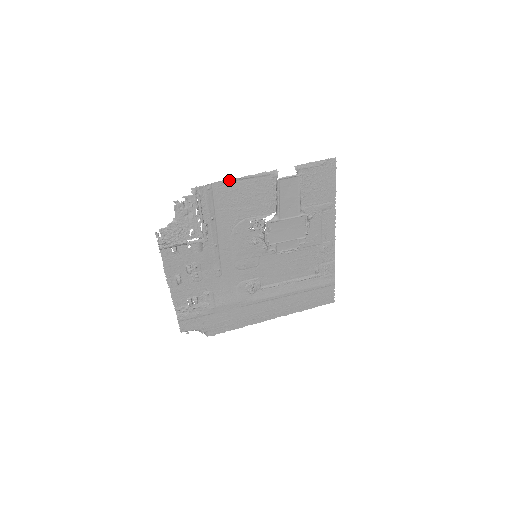
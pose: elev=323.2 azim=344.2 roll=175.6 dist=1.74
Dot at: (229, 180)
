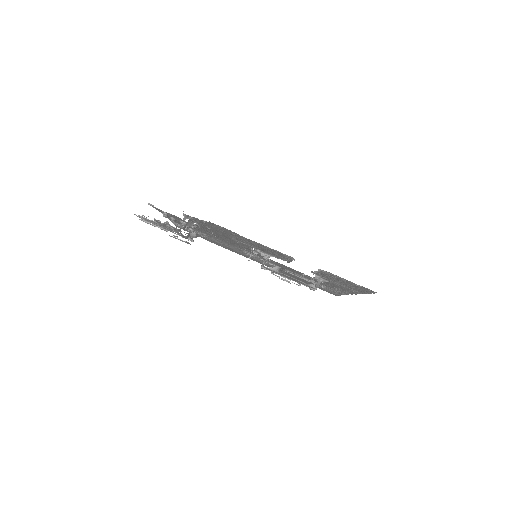
Dot at: (231, 231)
